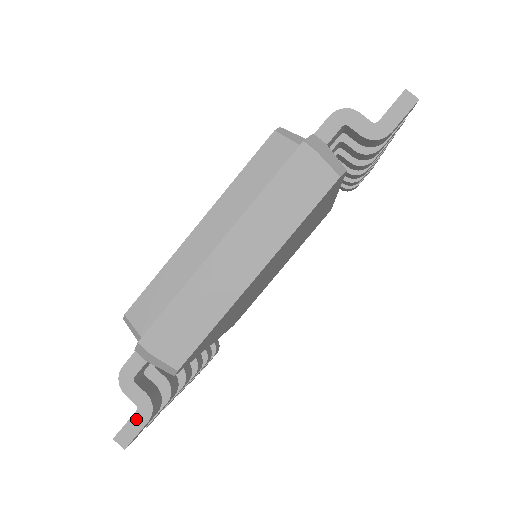
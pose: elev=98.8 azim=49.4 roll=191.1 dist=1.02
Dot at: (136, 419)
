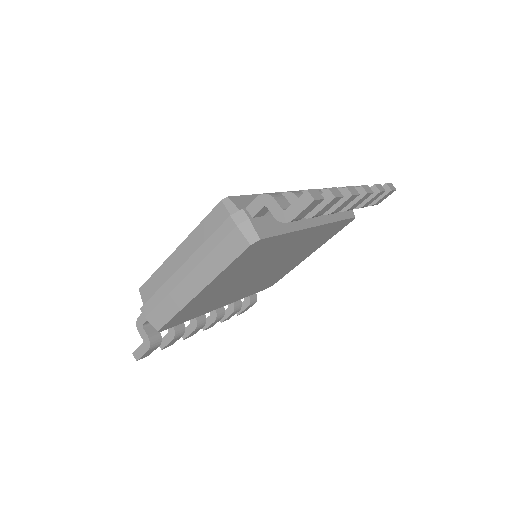
Dot at: (142, 347)
